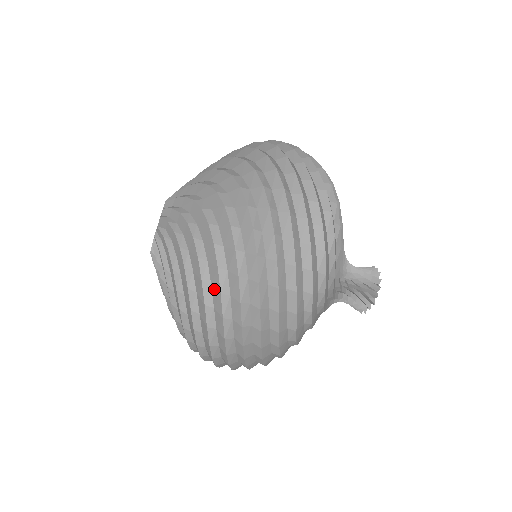
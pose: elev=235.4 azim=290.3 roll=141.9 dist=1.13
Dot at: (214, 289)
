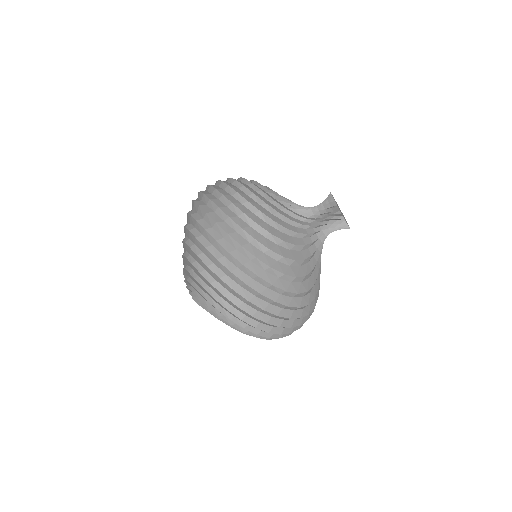
Dot at: (189, 236)
